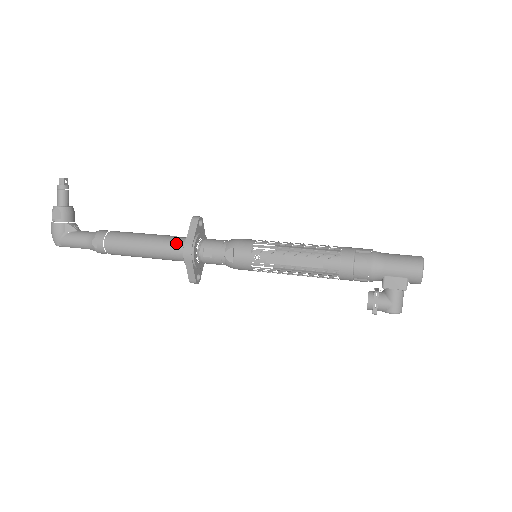
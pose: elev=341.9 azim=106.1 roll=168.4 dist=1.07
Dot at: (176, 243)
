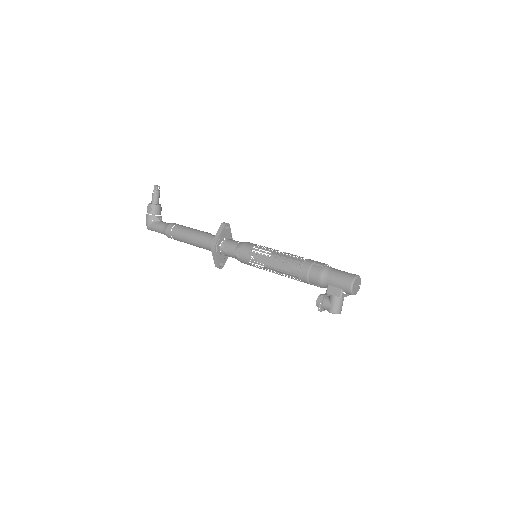
Dot at: (209, 239)
